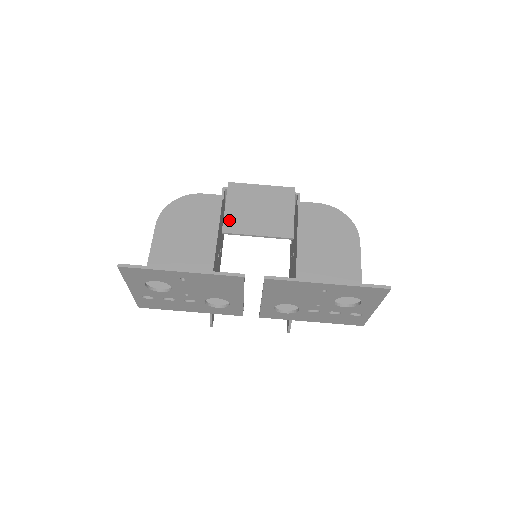
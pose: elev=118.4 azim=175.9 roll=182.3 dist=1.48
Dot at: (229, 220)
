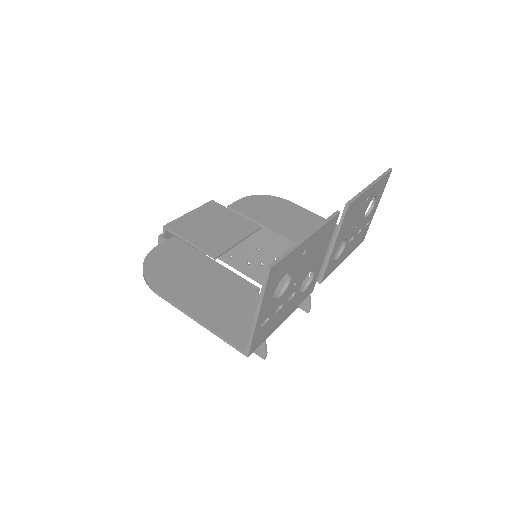
Dot at: (206, 247)
